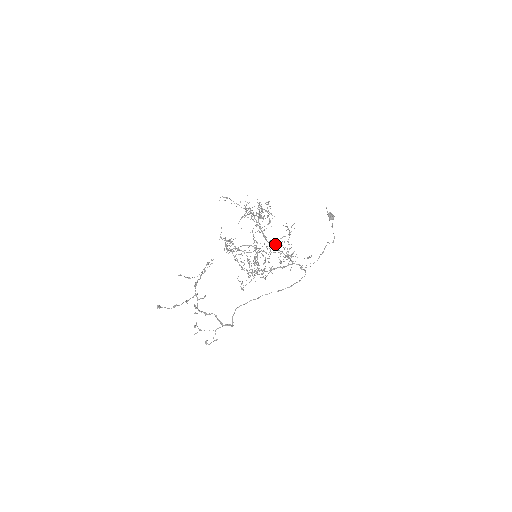
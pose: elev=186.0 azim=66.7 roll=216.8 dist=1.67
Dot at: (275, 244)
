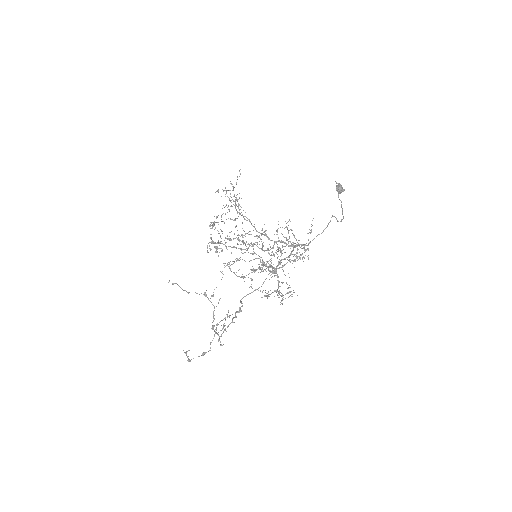
Dot at: occluded
